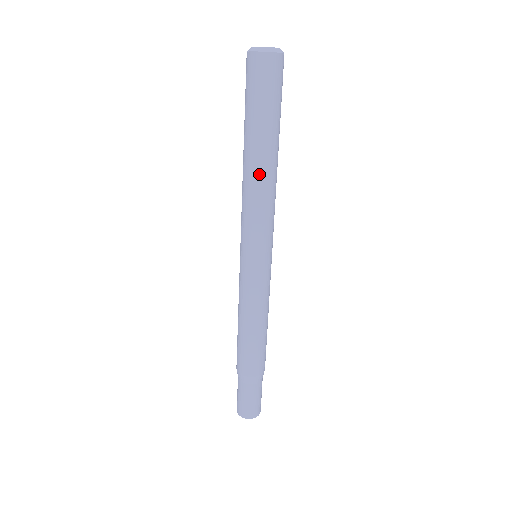
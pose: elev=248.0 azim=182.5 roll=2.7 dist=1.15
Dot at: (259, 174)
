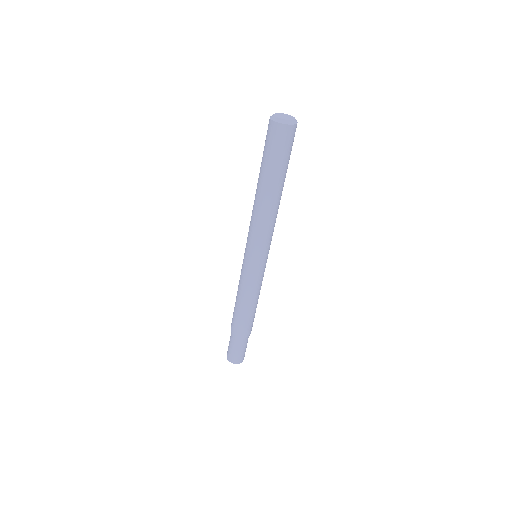
Dot at: (272, 205)
